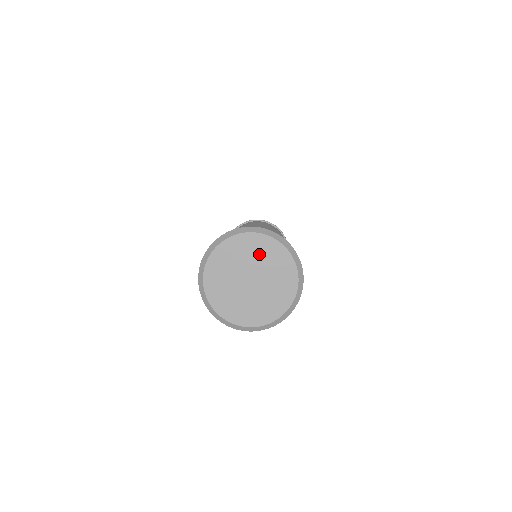
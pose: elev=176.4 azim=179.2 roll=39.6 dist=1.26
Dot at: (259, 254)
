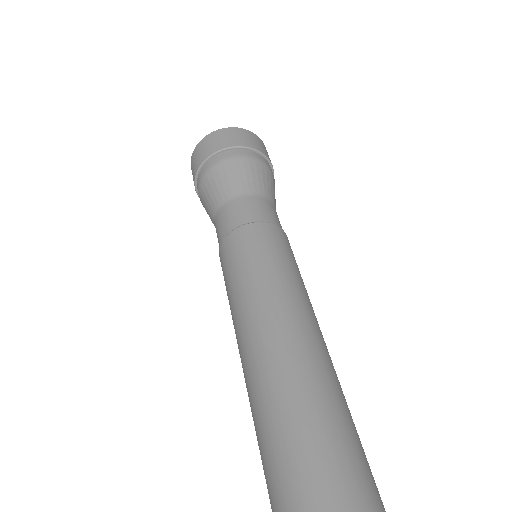
Dot at: out of frame
